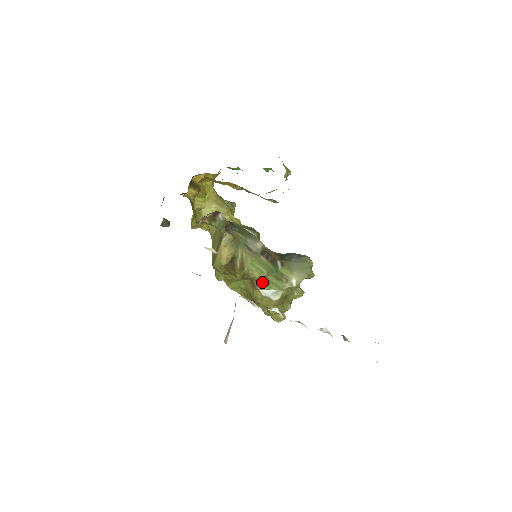
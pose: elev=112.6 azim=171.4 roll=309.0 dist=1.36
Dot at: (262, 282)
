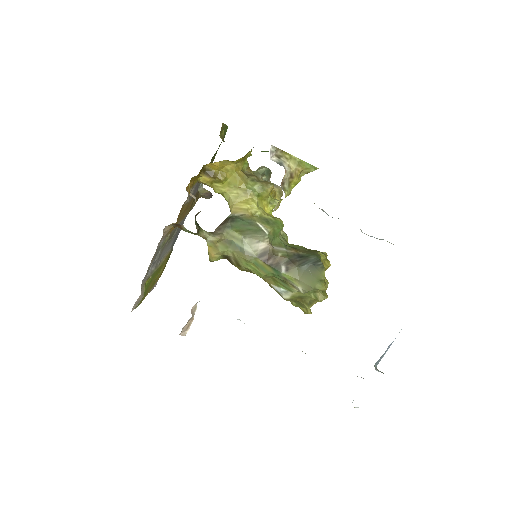
Dot at: (269, 279)
